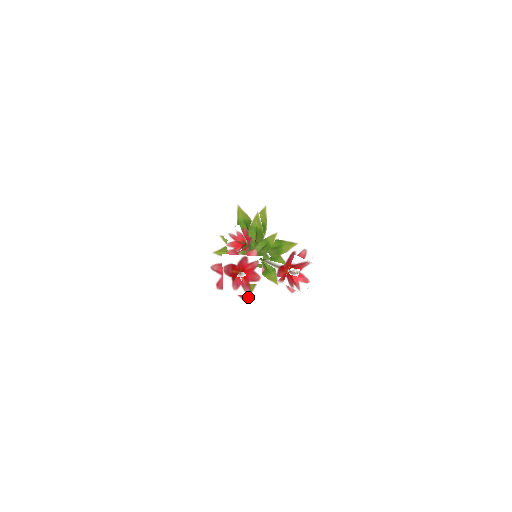
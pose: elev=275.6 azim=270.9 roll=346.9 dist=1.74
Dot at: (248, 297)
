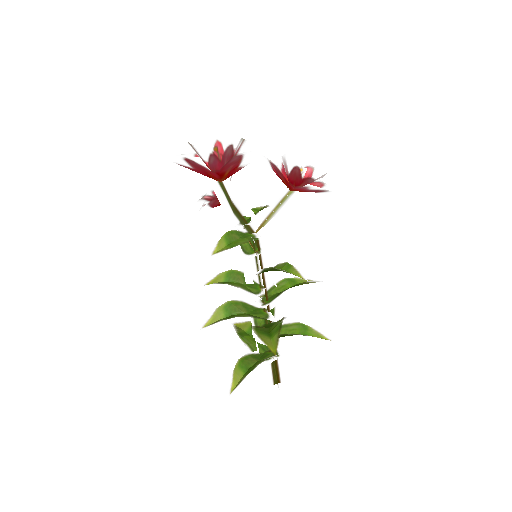
Dot at: (234, 160)
